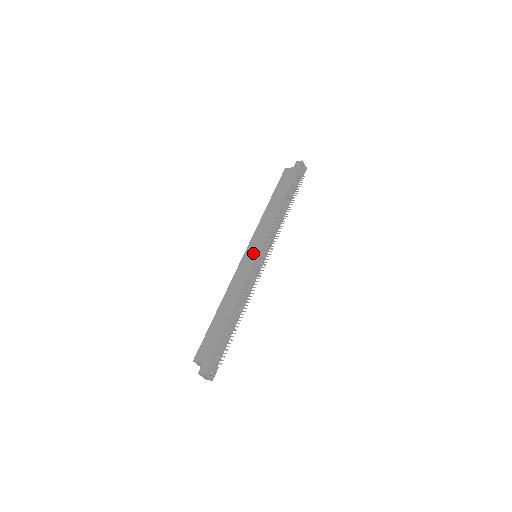
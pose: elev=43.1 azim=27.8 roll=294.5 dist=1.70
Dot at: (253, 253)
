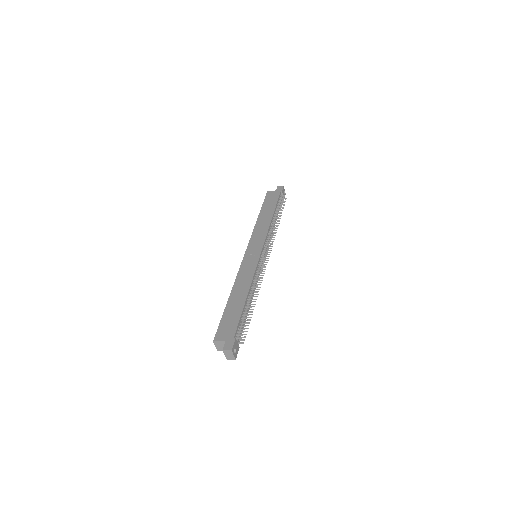
Dot at: (255, 252)
